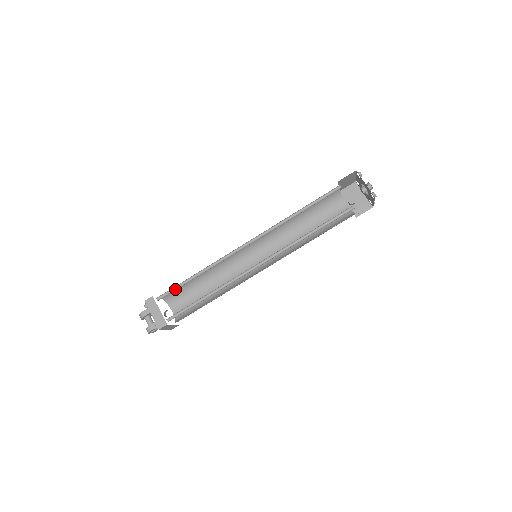
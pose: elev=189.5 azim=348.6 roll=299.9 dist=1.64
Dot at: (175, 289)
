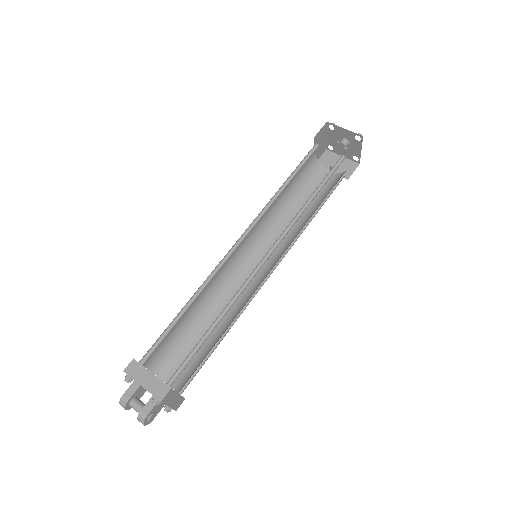
Dot at: (164, 337)
